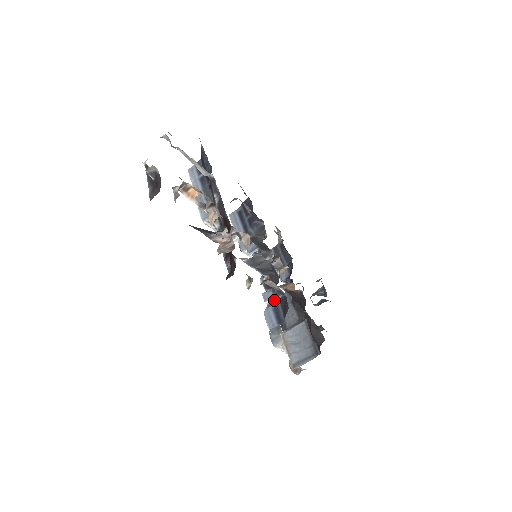
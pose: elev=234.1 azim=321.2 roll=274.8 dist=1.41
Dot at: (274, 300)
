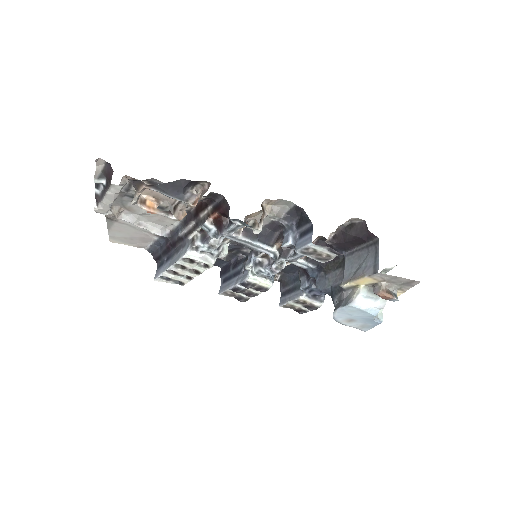
Dot at: (293, 235)
